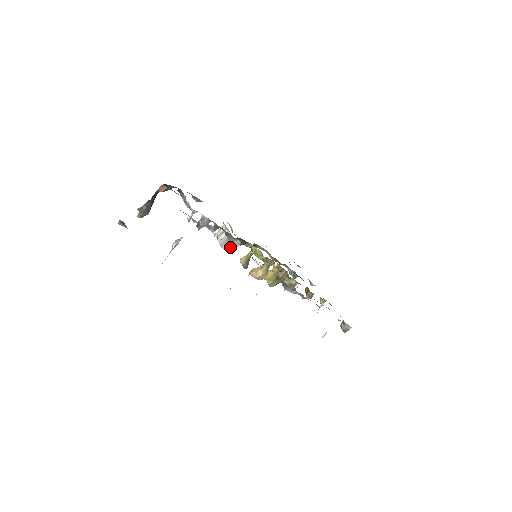
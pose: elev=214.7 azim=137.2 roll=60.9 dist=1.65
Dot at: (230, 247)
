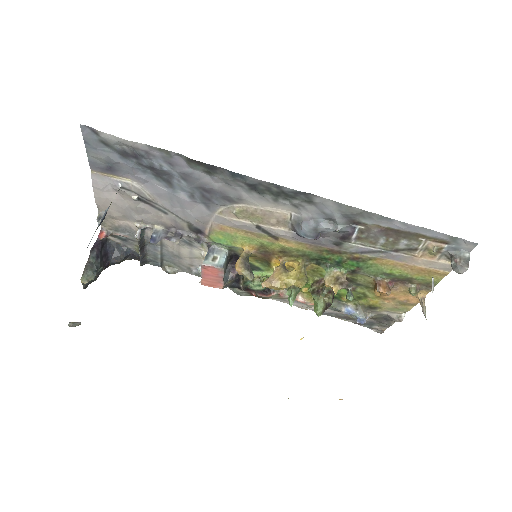
Dot at: (214, 261)
